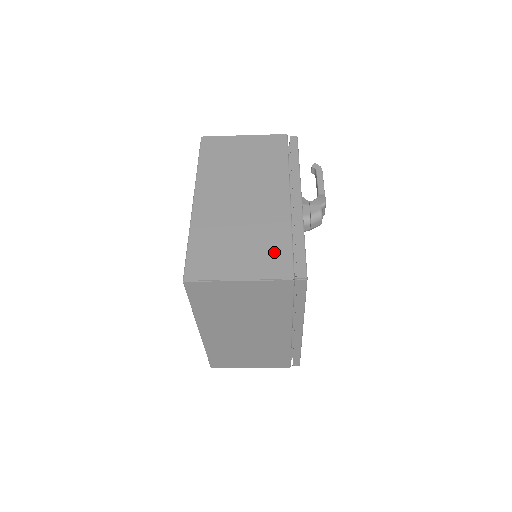
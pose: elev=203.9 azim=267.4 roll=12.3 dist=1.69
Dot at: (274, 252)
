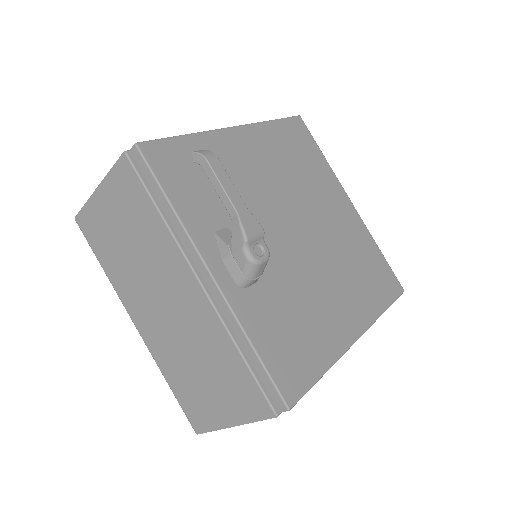
Dot at: (237, 381)
